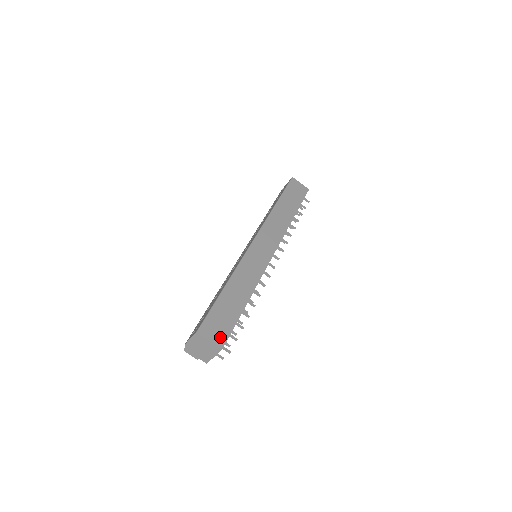
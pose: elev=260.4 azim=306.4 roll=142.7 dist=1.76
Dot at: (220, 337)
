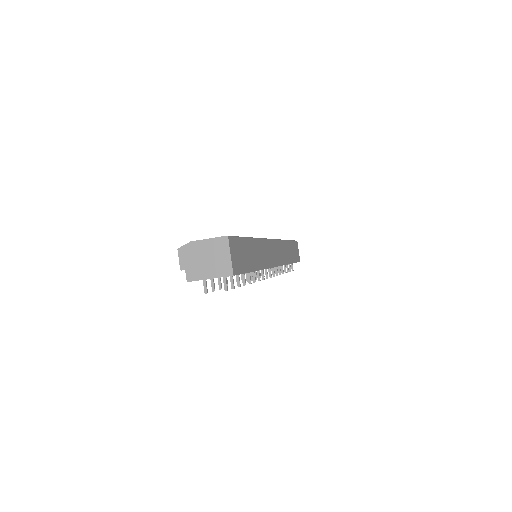
Dot at: (236, 265)
